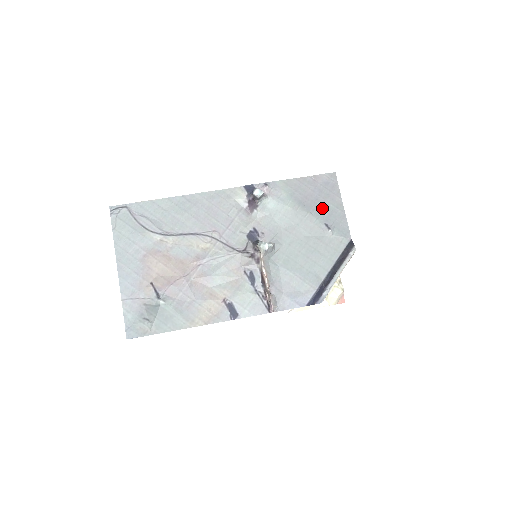
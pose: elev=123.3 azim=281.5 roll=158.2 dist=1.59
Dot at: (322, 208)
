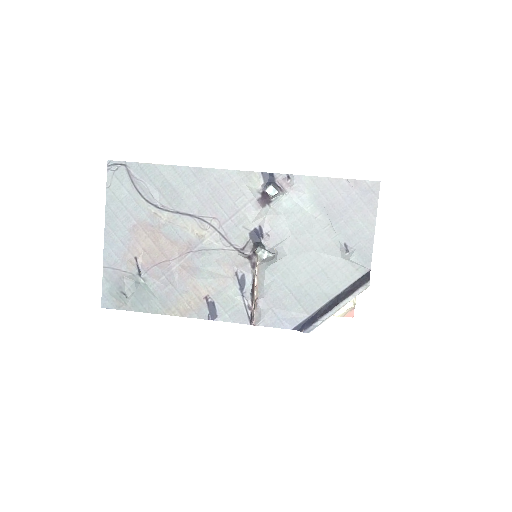
Dot at: (348, 223)
